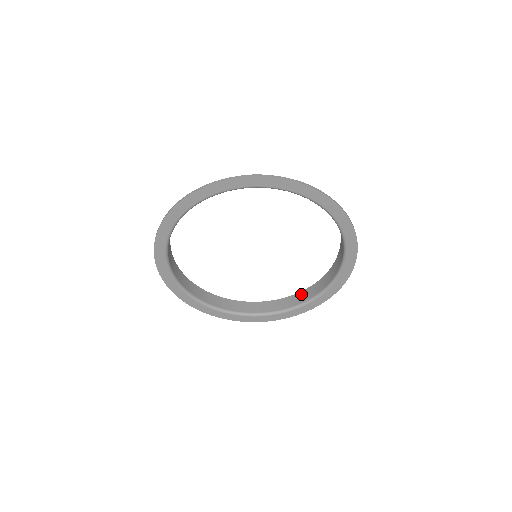
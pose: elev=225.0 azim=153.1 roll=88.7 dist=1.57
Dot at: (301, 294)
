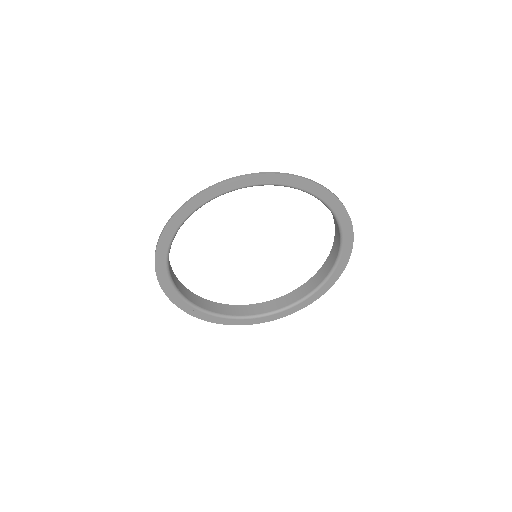
Dot at: (310, 282)
